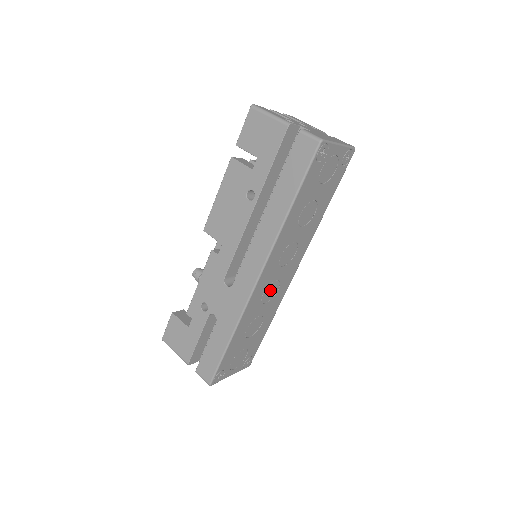
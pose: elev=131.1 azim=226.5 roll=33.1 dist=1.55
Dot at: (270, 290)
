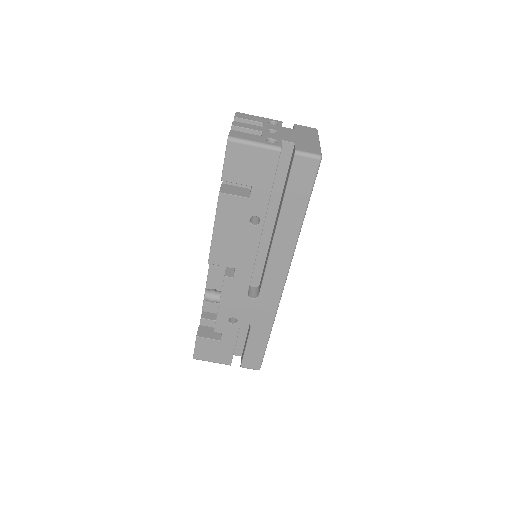
Dot at: occluded
